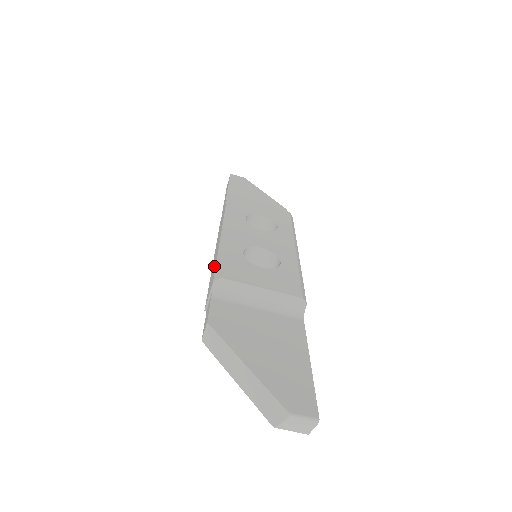
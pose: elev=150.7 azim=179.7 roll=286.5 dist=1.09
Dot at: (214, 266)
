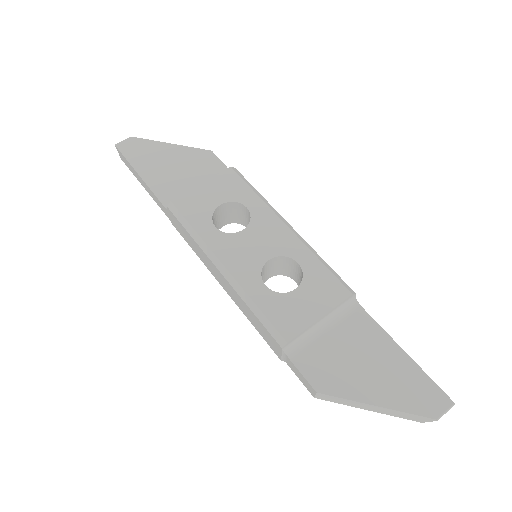
Dot at: (253, 317)
